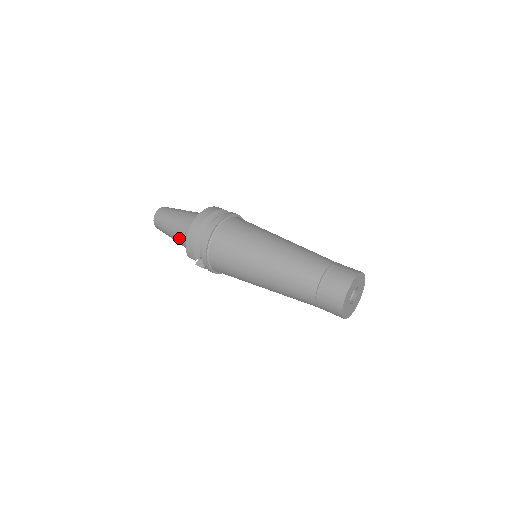
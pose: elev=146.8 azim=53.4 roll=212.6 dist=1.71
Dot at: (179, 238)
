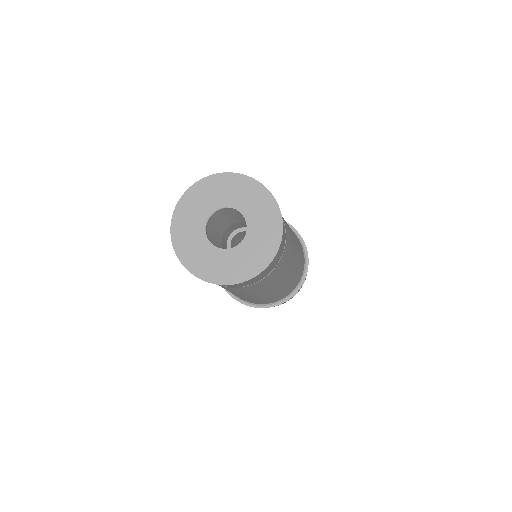
Dot at: occluded
